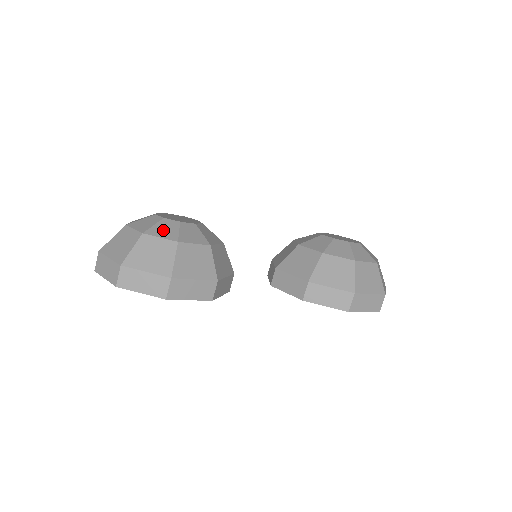
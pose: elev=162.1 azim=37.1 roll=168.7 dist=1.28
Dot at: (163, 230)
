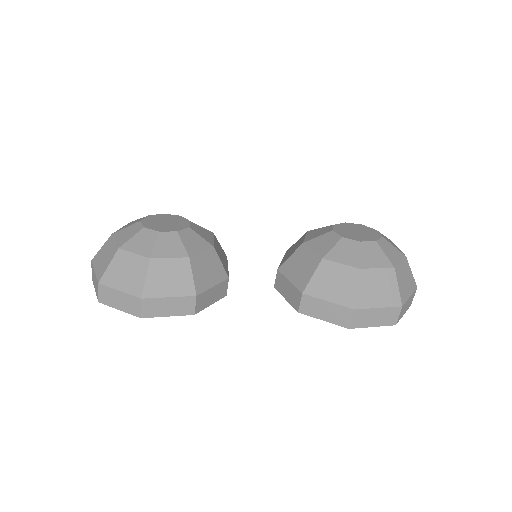
Dot at: (139, 243)
